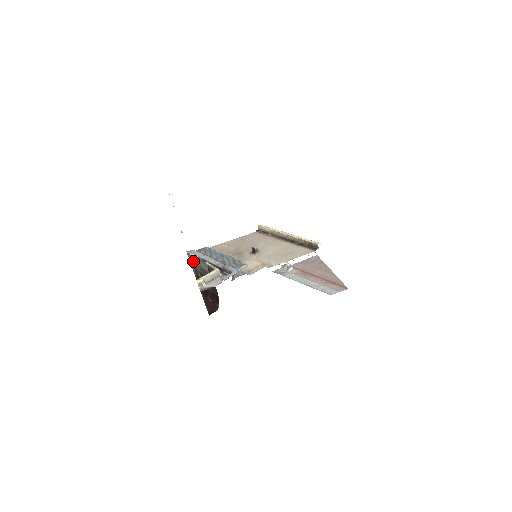
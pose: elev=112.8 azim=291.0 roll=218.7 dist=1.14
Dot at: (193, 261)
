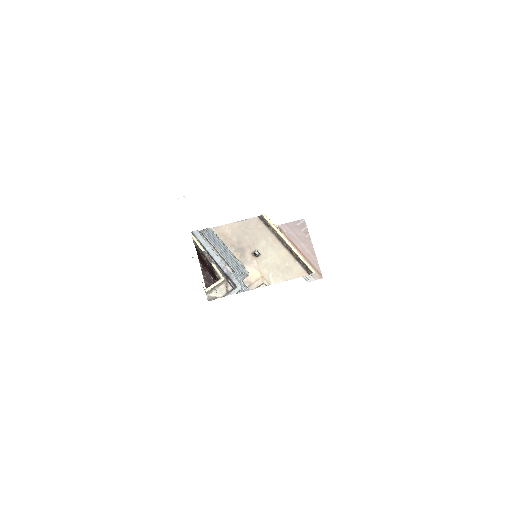
Dot at: (197, 245)
